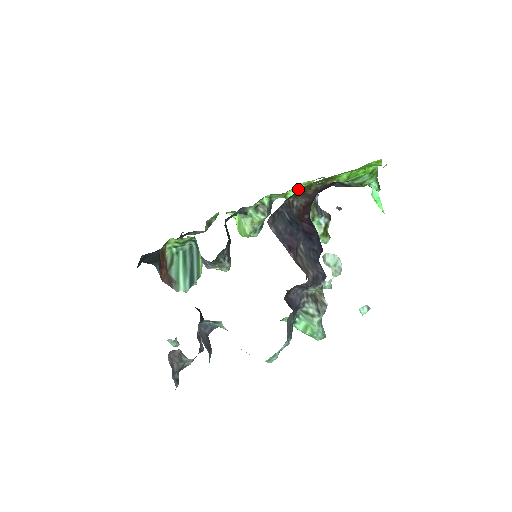
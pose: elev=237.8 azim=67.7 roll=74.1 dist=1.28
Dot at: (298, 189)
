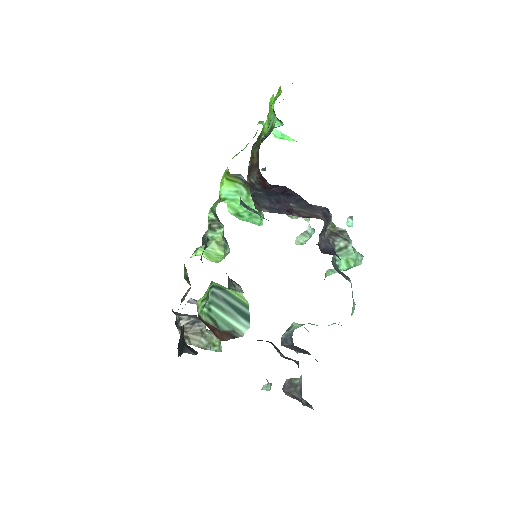
Dot at: (224, 184)
